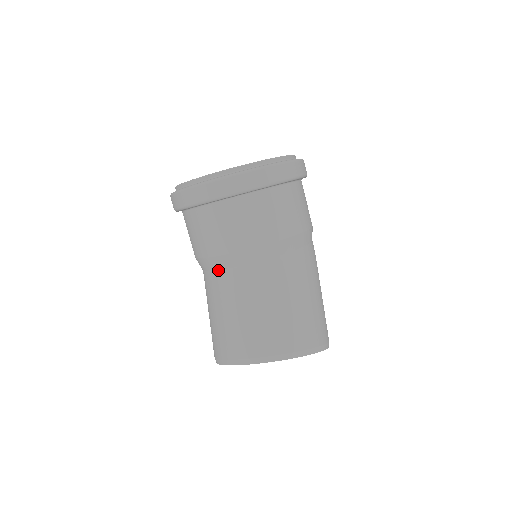
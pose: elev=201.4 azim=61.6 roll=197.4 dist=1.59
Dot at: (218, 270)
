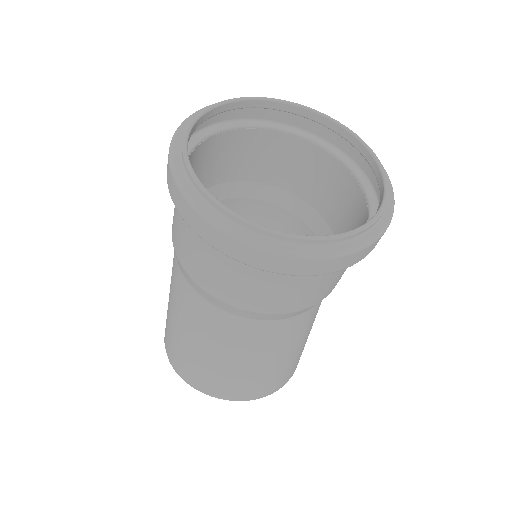
Dot at: (239, 316)
